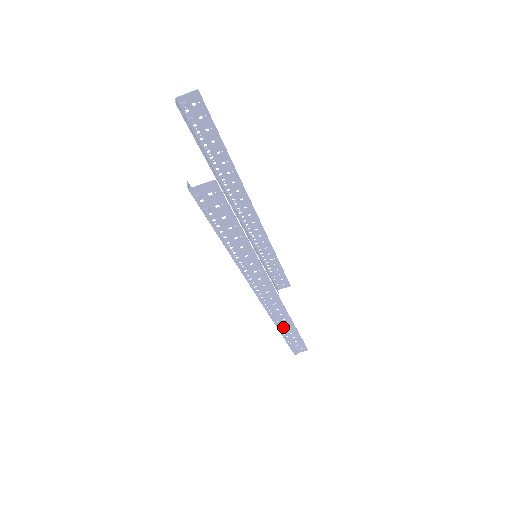
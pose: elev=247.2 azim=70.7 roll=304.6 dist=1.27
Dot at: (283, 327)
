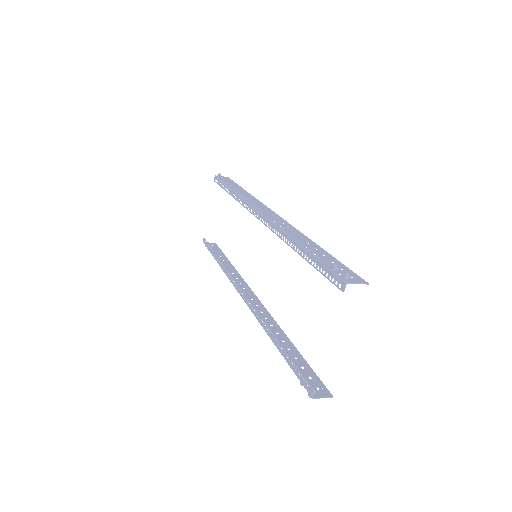
Dot at: occluded
